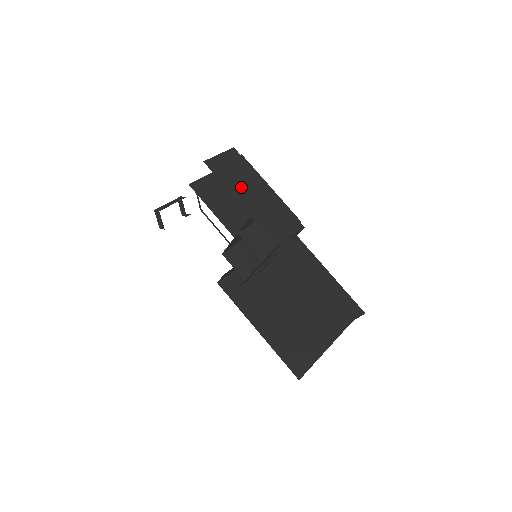
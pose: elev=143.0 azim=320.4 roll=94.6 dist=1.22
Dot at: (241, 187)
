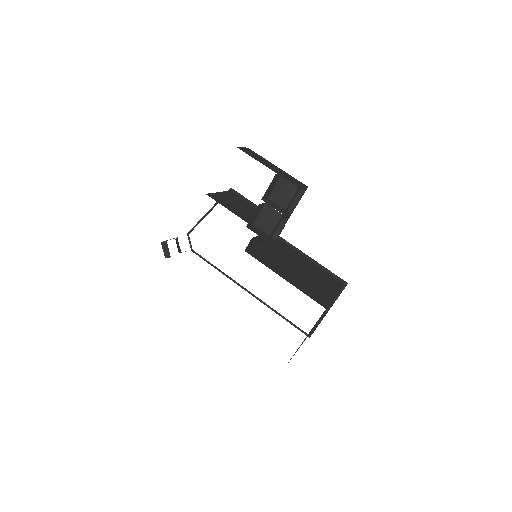
Dot at: (263, 162)
